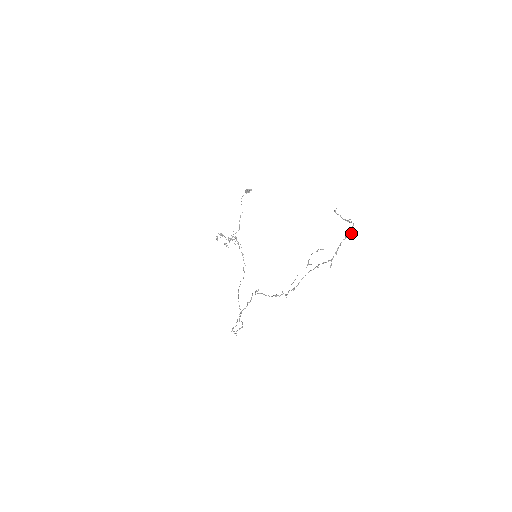
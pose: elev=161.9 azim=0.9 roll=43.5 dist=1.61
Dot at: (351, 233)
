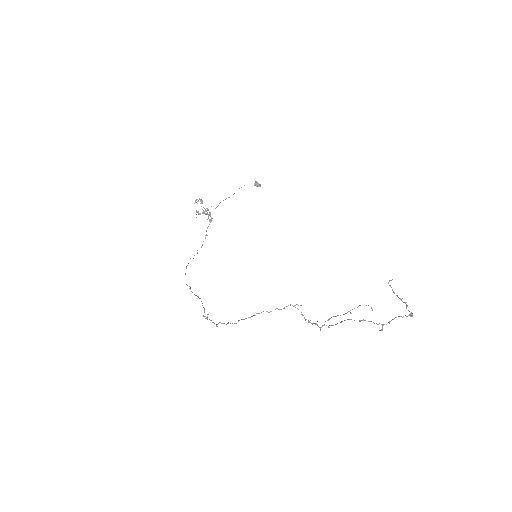
Dot at: (412, 314)
